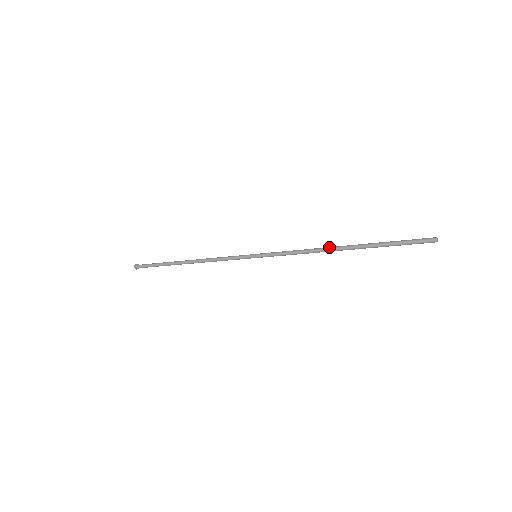
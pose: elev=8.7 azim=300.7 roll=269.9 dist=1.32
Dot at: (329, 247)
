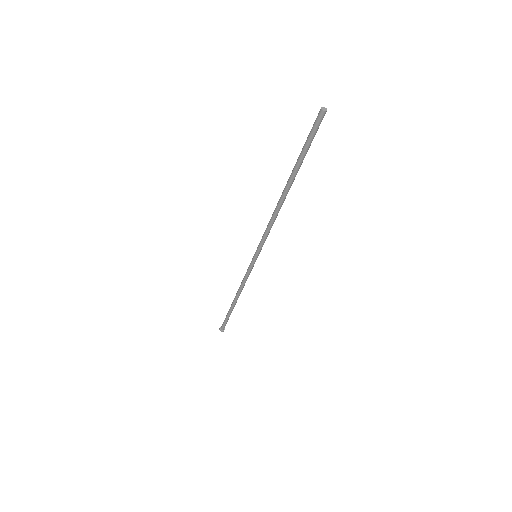
Dot at: (279, 200)
